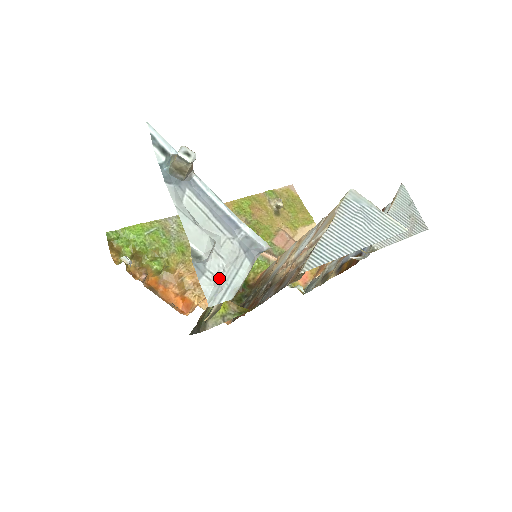
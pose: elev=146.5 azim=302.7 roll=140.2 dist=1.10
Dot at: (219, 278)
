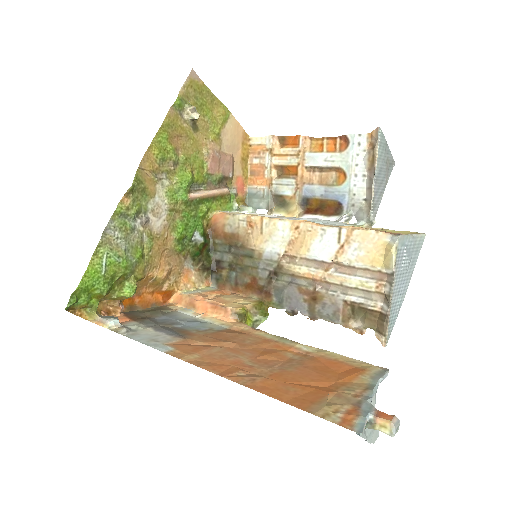
Dot at: occluded
